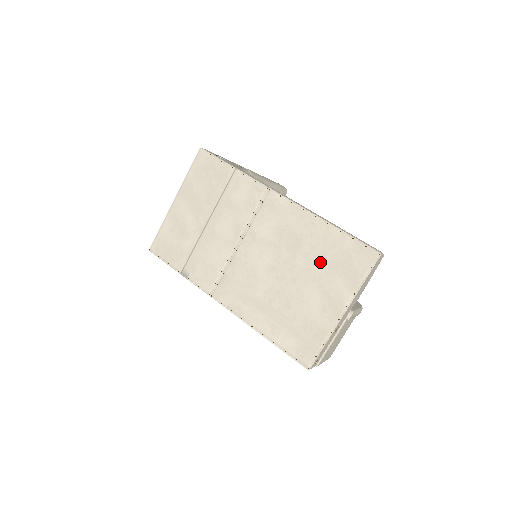
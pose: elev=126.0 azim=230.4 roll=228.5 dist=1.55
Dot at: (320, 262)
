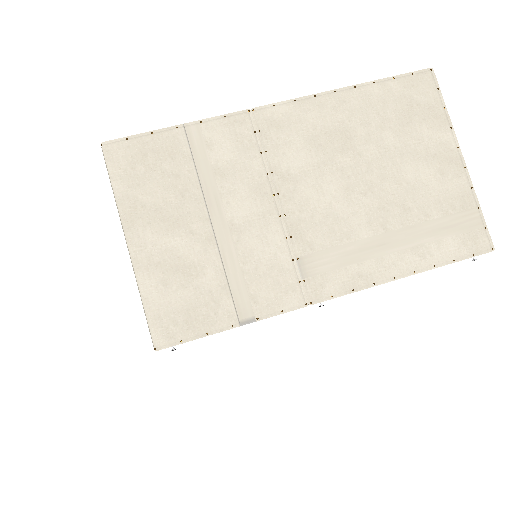
Dot at: (389, 131)
